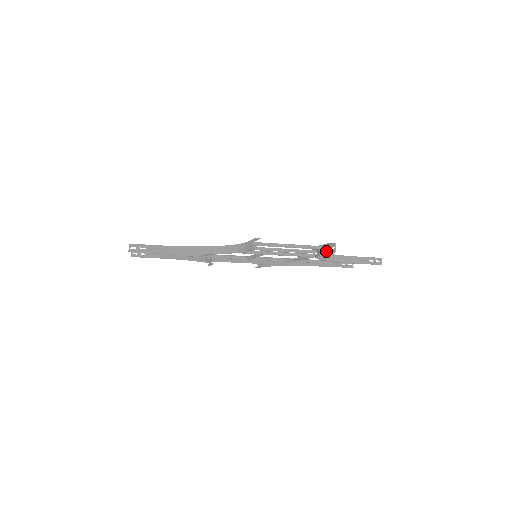
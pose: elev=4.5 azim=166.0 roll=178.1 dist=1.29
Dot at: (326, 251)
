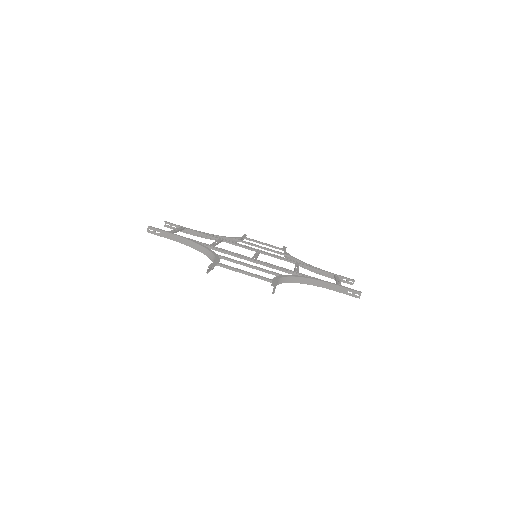
Dot at: (275, 287)
